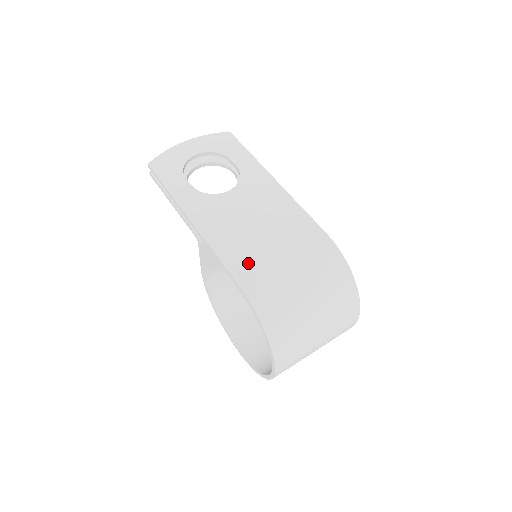
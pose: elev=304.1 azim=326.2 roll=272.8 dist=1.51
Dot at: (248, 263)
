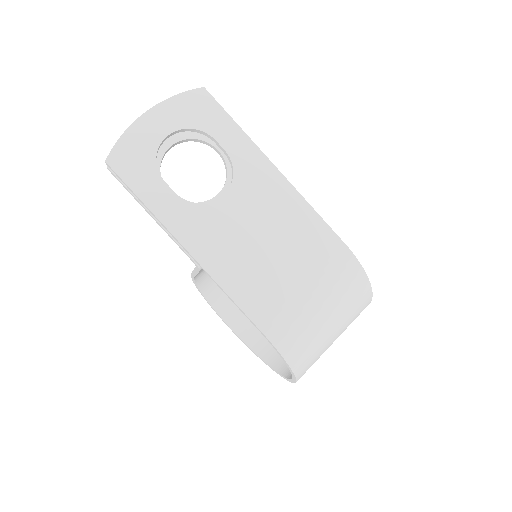
Dot at: (267, 301)
